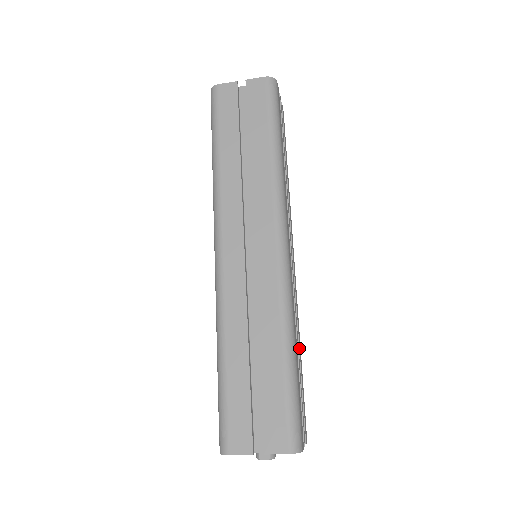
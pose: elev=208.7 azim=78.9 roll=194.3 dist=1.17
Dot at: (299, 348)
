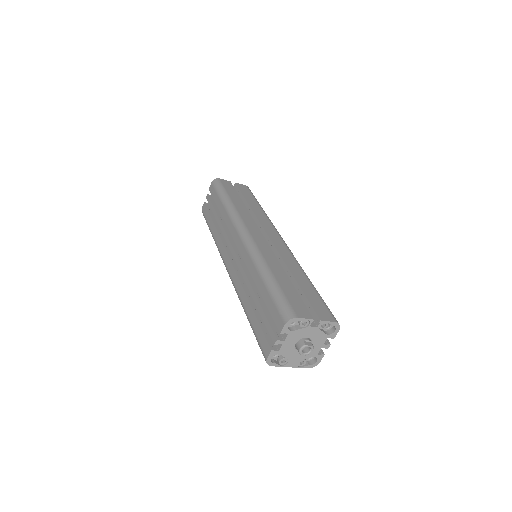
Dot at: occluded
